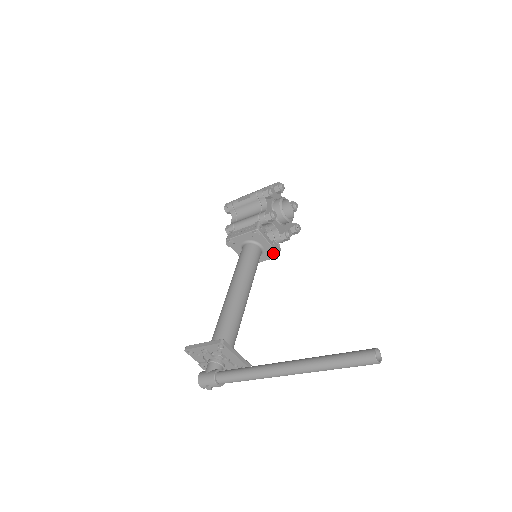
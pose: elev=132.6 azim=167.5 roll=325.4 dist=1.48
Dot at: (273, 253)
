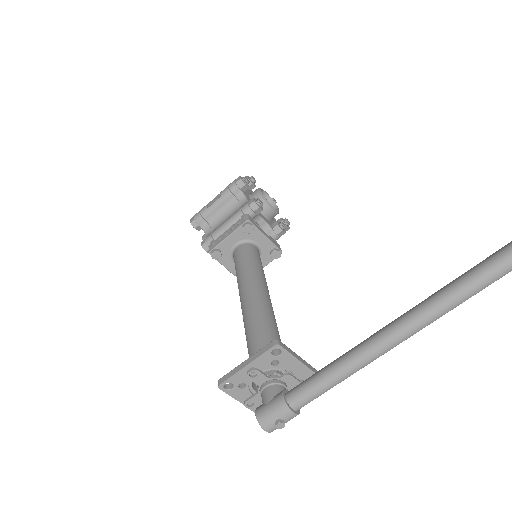
Dot at: (274, 249)
